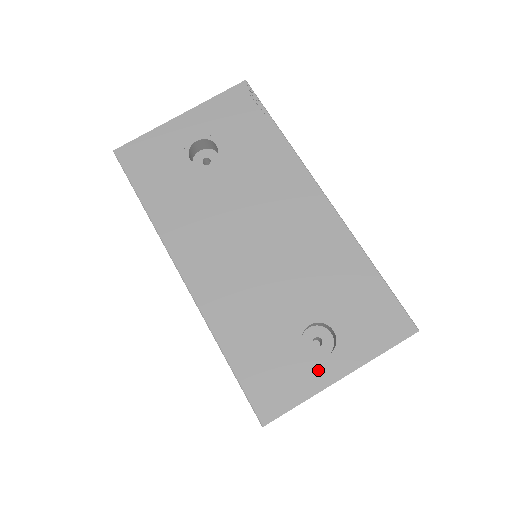
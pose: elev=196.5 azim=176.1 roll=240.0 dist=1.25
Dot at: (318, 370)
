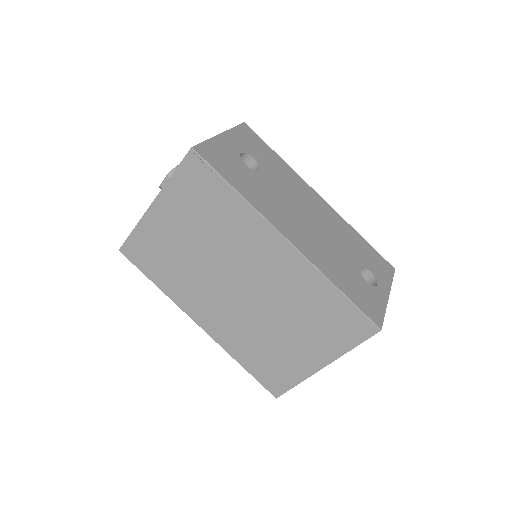
Dot at: (379, 293)
